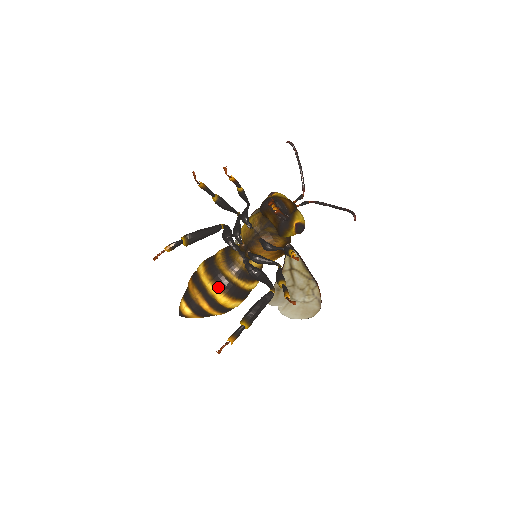
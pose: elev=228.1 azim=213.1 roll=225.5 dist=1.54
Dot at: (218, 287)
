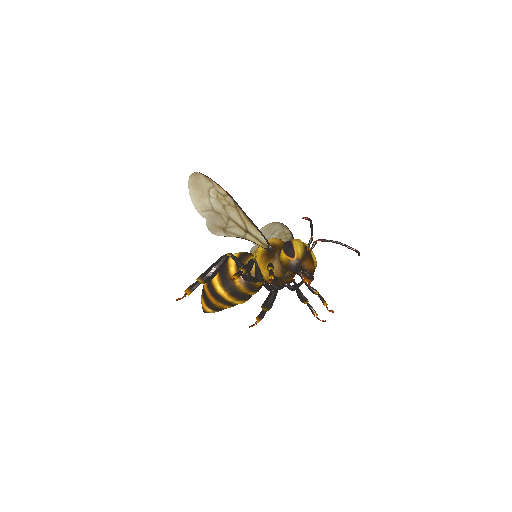
Dot at: (243, 301)
